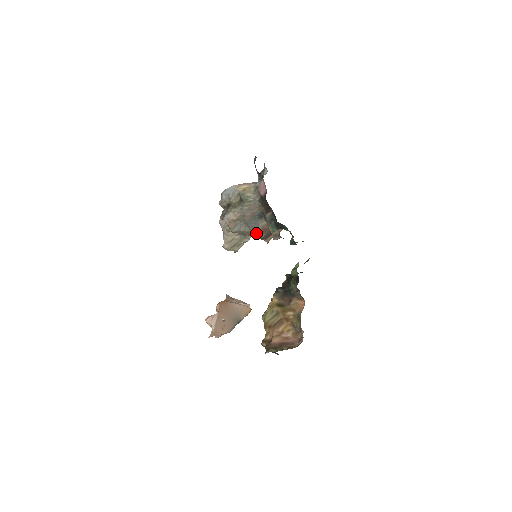
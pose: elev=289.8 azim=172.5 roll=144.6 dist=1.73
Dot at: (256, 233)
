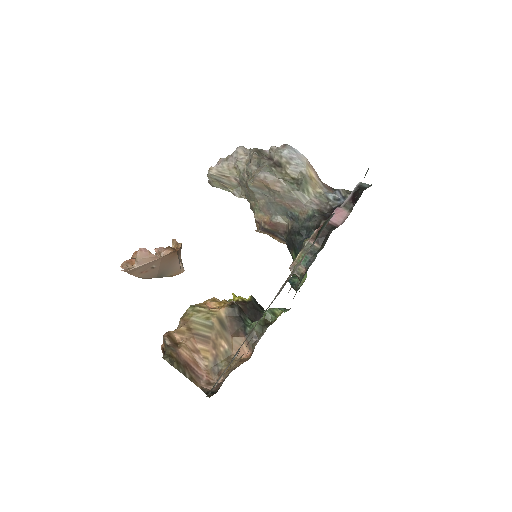
Dot at: (262, 214)
